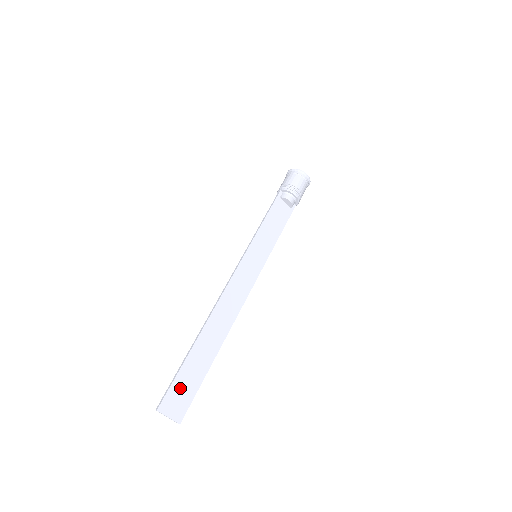
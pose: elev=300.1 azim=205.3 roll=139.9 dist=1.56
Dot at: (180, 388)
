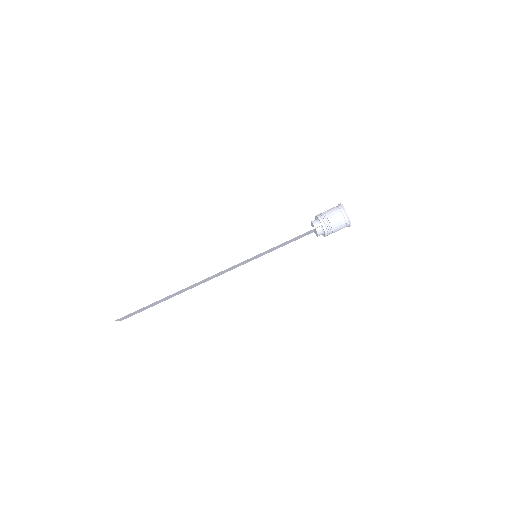
Dot at: occluded
